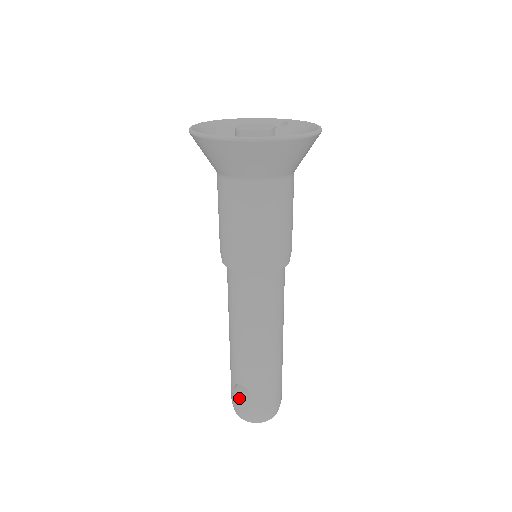
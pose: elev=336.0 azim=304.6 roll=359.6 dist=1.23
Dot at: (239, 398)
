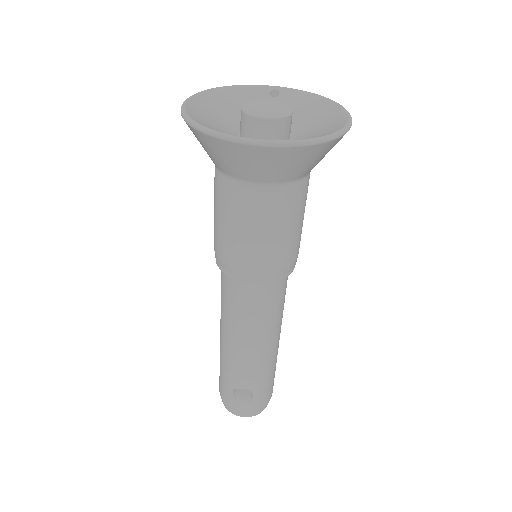
Dot at: (243, 402)
